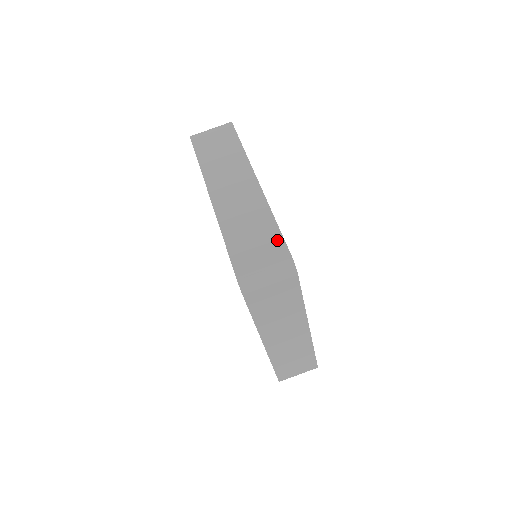
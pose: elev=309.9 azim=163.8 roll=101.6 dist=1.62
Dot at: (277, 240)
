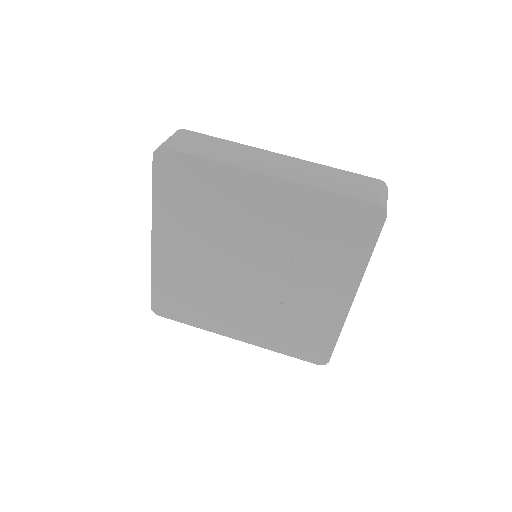
Dot at: (358, 176)
